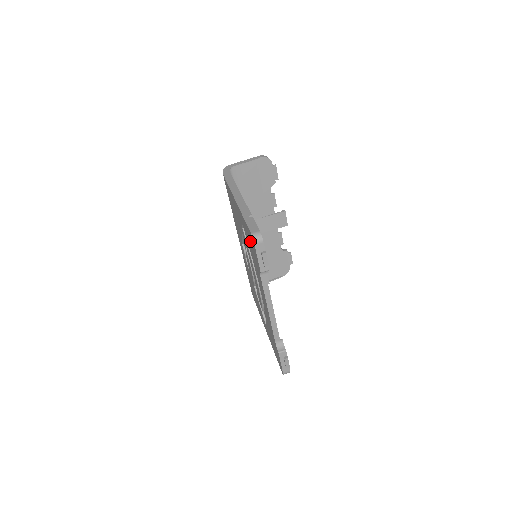
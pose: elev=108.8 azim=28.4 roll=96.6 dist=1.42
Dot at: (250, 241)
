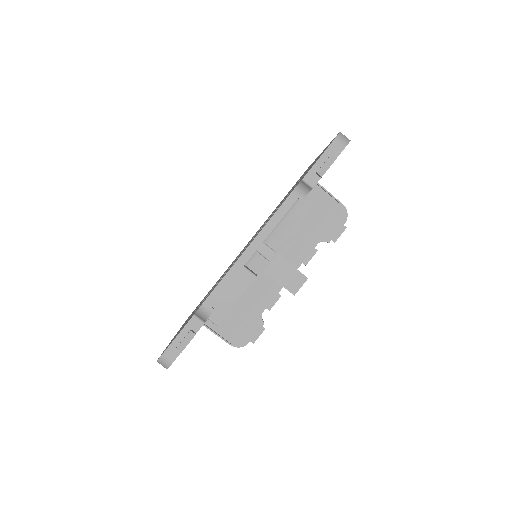
Dot at: (316, 160)
